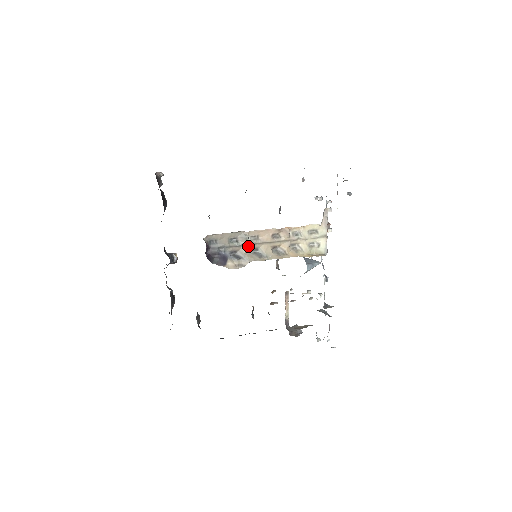
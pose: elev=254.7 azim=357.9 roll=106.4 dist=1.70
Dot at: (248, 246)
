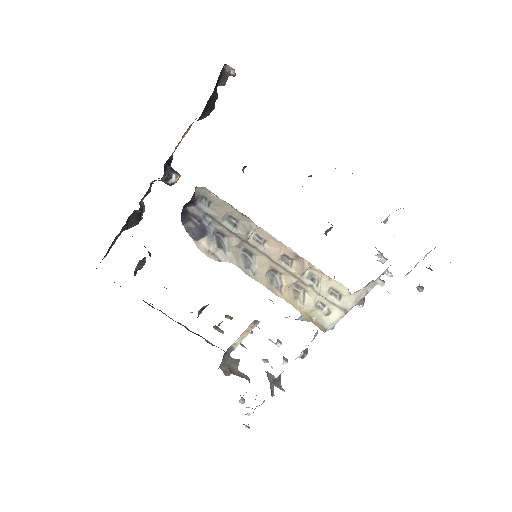
Dot at: (244, 242)
